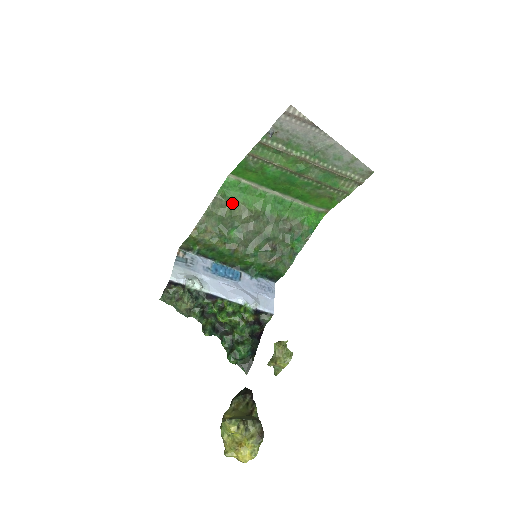
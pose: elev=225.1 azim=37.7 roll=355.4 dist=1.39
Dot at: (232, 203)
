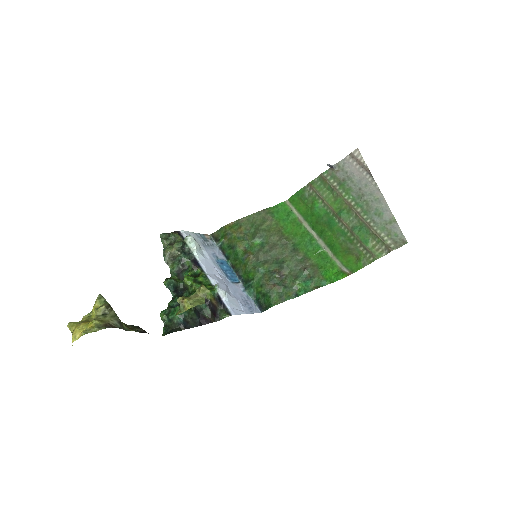
Dot at: (273, 221)
